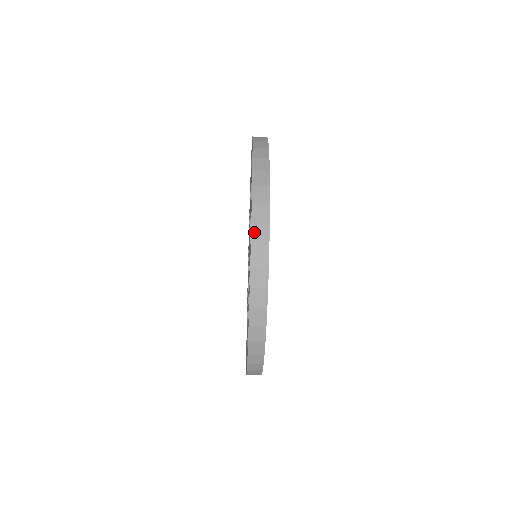
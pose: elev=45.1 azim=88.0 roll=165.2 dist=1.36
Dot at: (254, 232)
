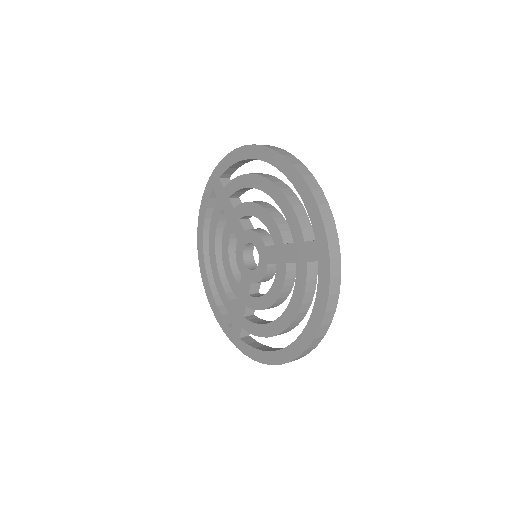
Dot at: (327, 229)
